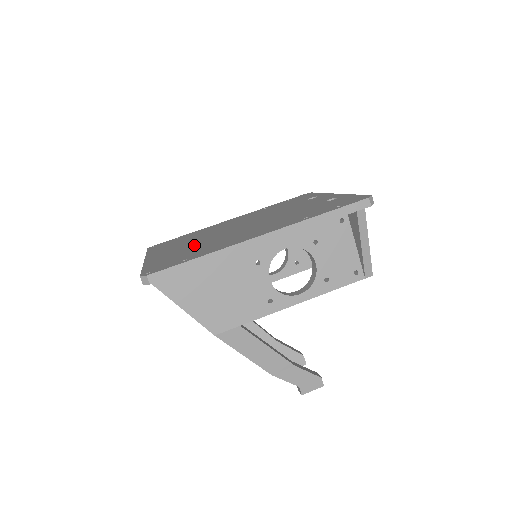
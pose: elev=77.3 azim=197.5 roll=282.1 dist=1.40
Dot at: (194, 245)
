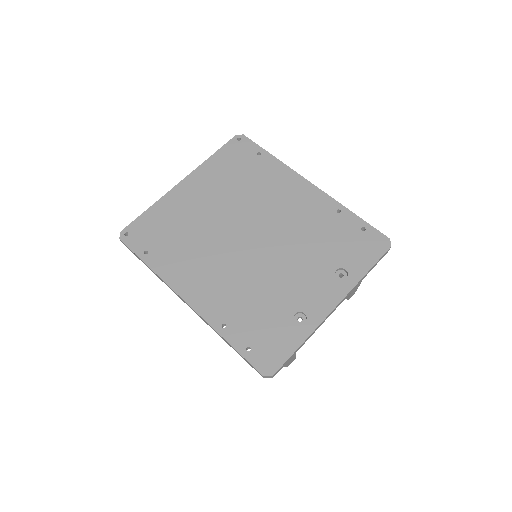
Dot at: (200, 219)
